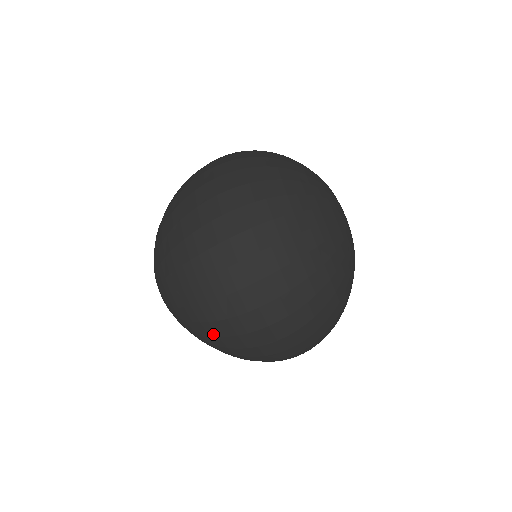
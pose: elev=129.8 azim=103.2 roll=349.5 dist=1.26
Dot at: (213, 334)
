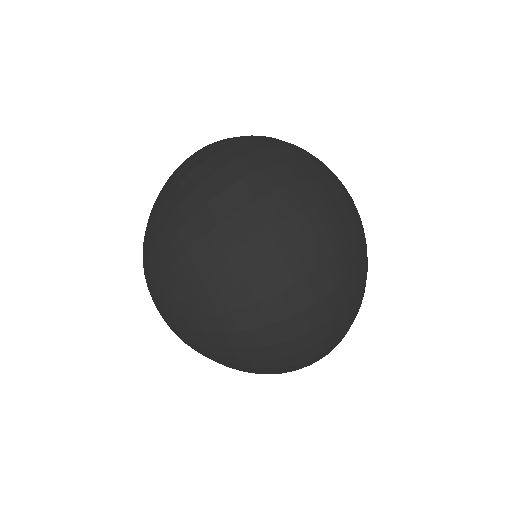
Dot at: (260, 368)
